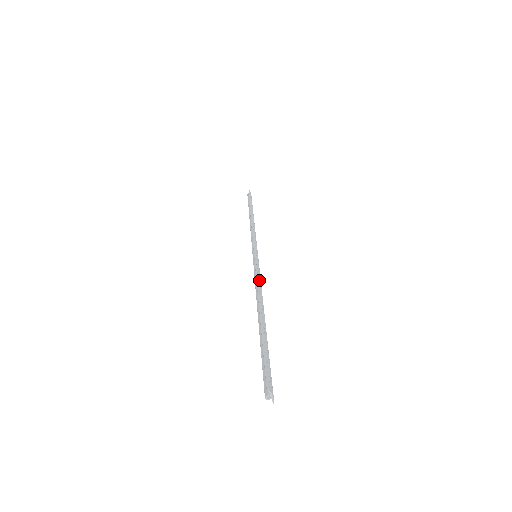
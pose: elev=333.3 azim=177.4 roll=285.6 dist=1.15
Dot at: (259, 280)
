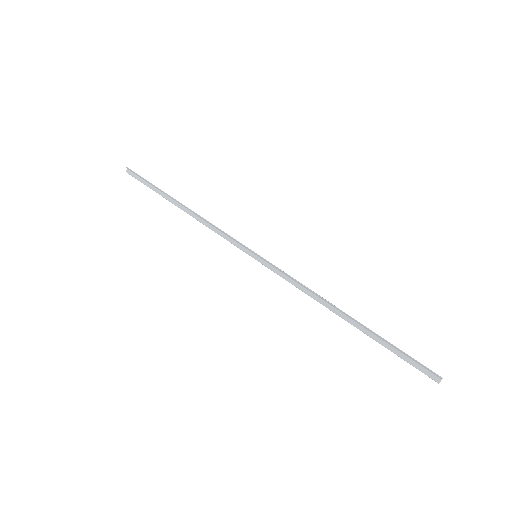
Dot at: (302, 284)
